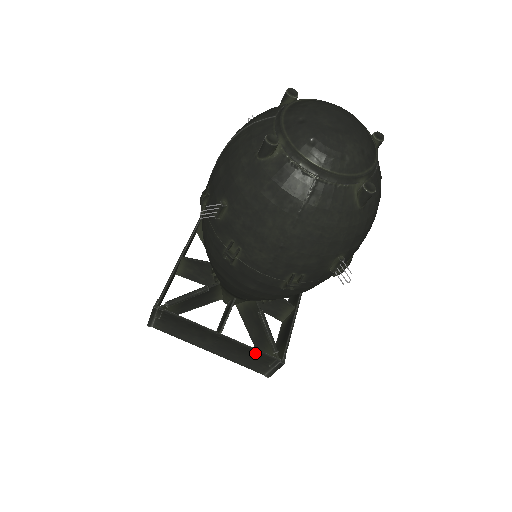
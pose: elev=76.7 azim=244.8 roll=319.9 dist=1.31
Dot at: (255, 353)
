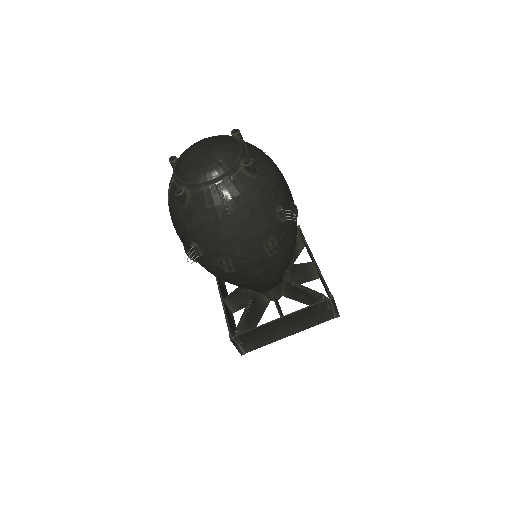
Dot at: (312, 309)
